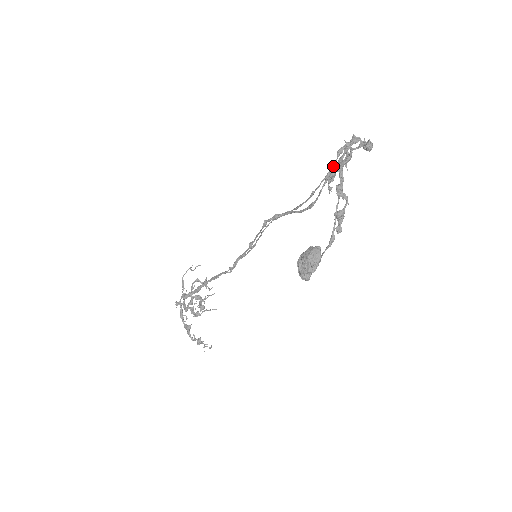
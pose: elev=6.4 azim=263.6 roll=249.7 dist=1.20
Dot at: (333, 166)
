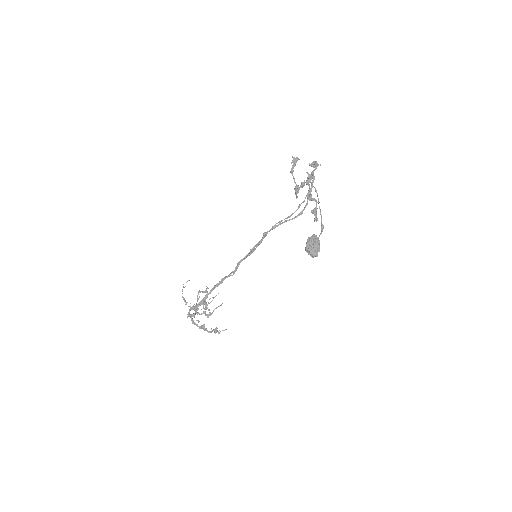
Dot at: (295, 182)
